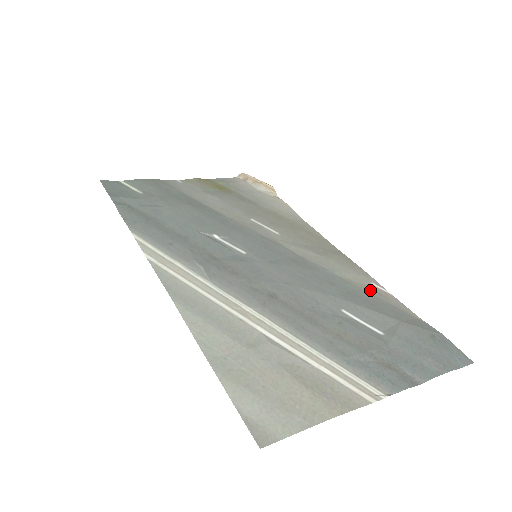
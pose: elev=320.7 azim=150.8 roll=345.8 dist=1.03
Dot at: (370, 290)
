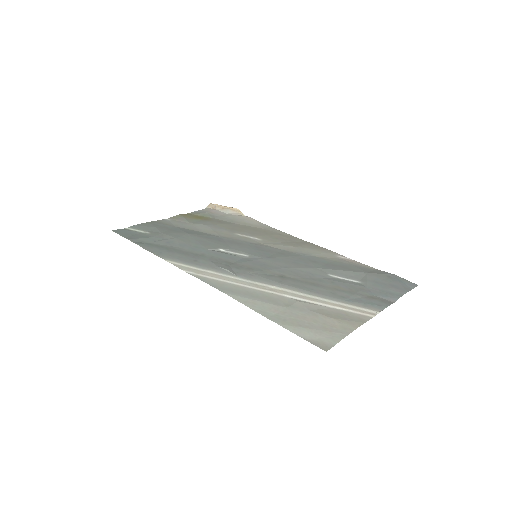
Dot at: (339, 260)
